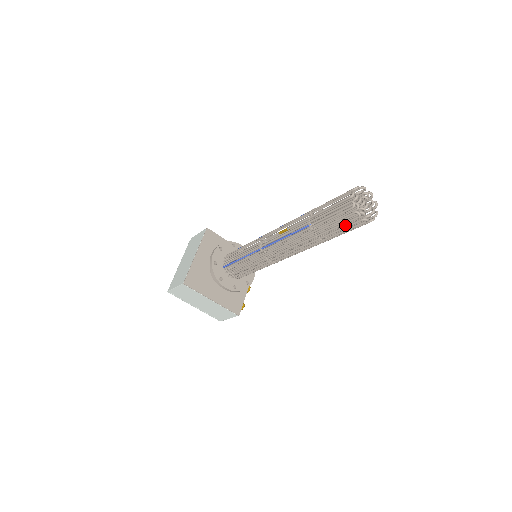
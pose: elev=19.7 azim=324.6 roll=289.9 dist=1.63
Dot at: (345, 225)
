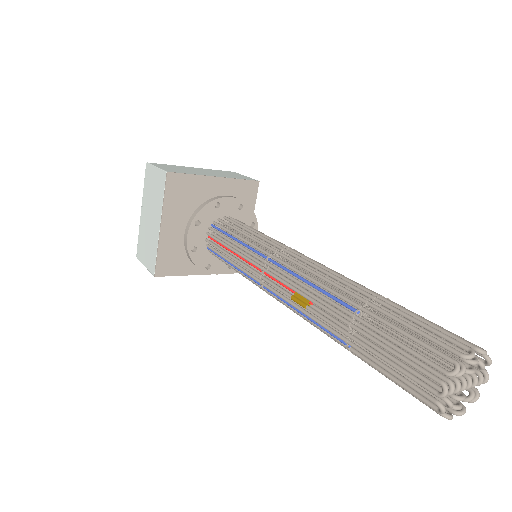
Dot at: occluded
